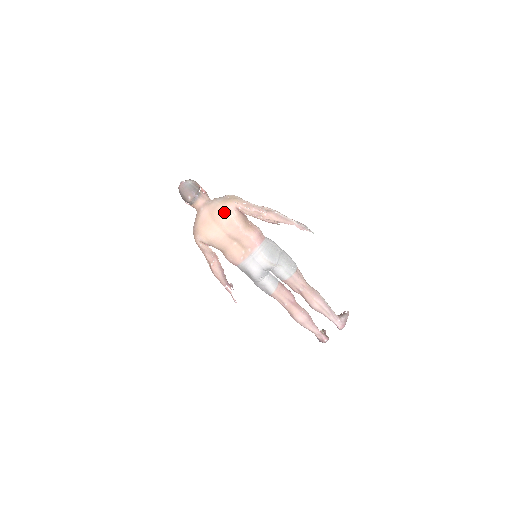
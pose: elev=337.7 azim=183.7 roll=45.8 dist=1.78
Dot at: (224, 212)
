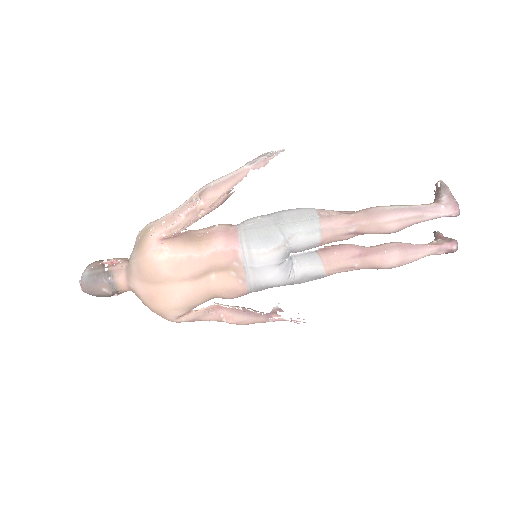
Dot at: (153, 262)
